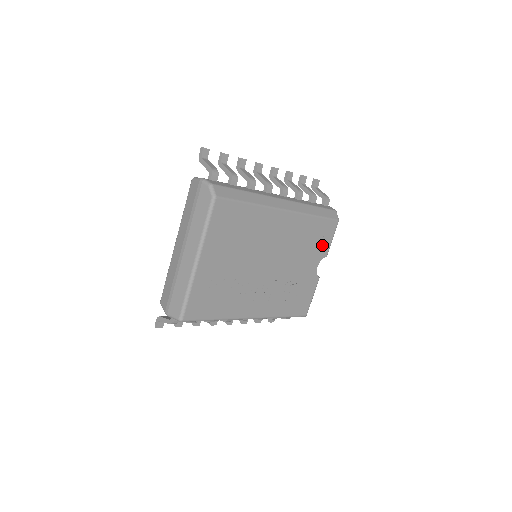
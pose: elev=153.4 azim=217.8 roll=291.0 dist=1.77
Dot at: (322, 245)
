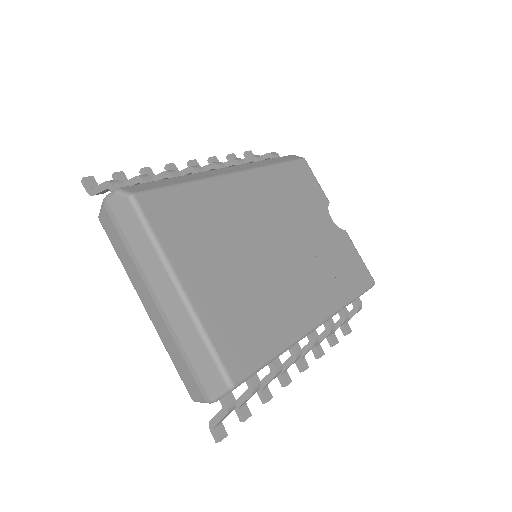
Dot at: (313, 193)
